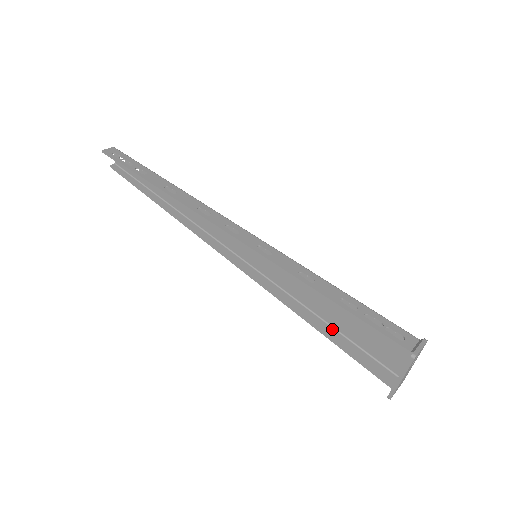
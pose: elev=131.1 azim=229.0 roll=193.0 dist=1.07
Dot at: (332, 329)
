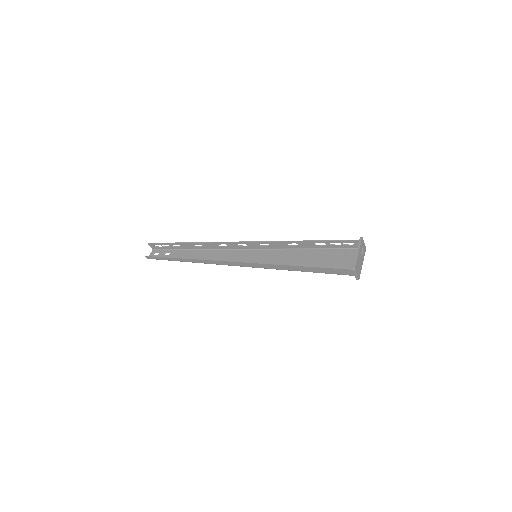
Dot at: (309, 271)
